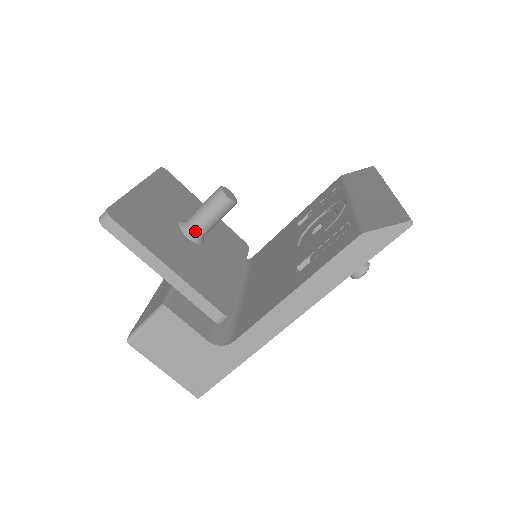
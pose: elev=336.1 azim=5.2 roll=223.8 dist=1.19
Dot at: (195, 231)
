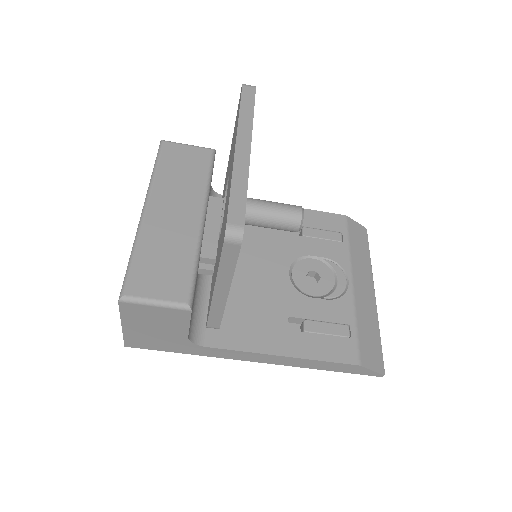
Dot at: (246, 222)
